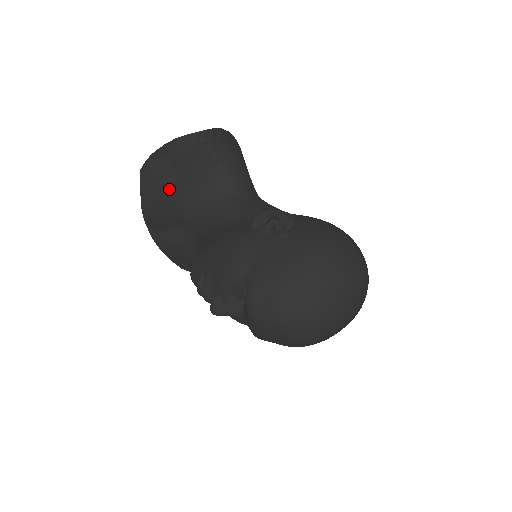
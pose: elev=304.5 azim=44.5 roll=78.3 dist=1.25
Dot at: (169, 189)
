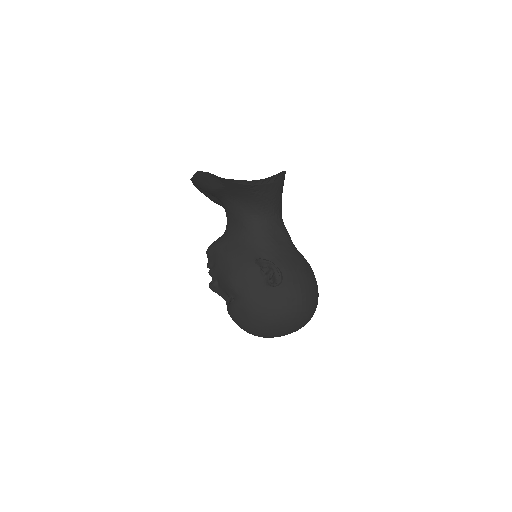
Dot at: (215, 190)
